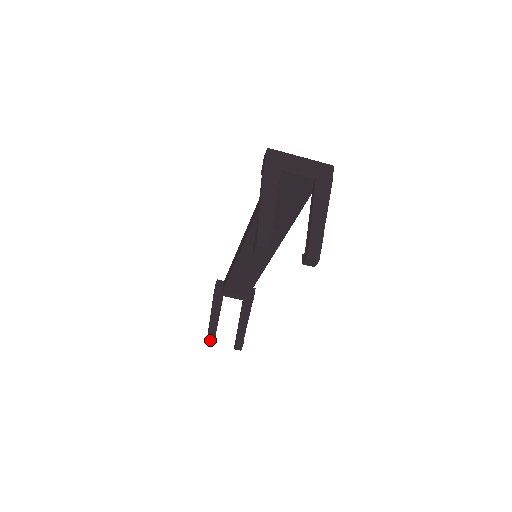
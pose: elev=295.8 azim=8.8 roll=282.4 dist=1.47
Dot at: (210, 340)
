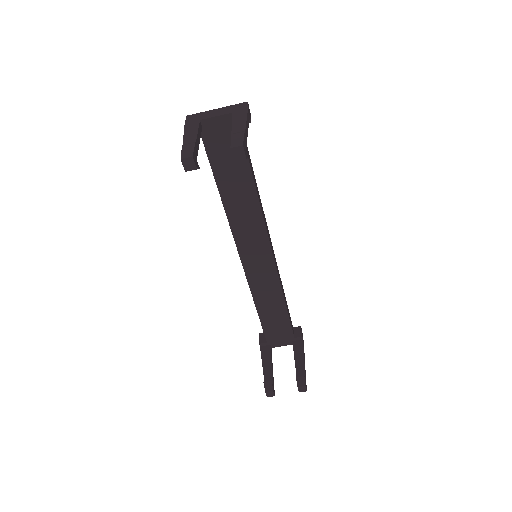
Dot at: (267, 389)
